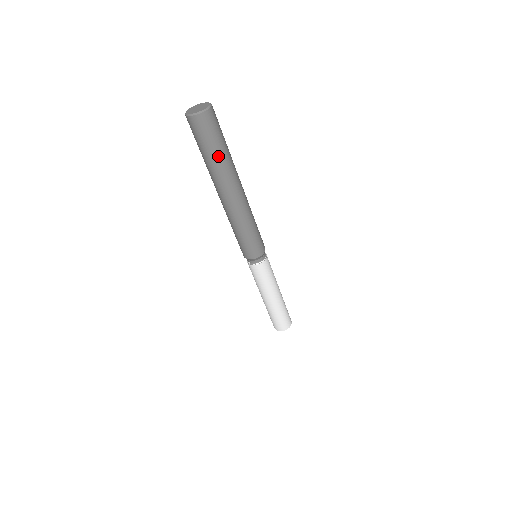
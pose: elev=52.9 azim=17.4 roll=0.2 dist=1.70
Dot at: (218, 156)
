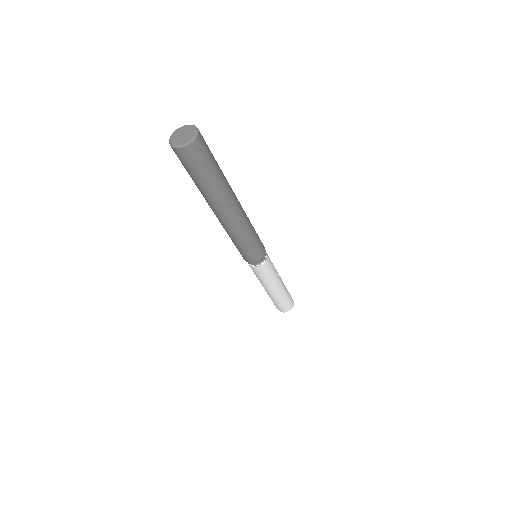
Dot at: (199, 184)
